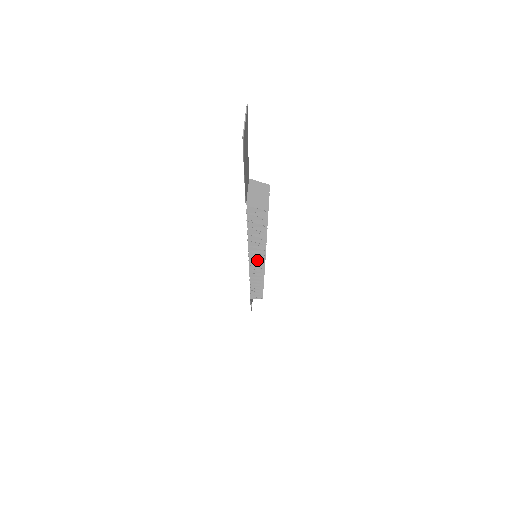
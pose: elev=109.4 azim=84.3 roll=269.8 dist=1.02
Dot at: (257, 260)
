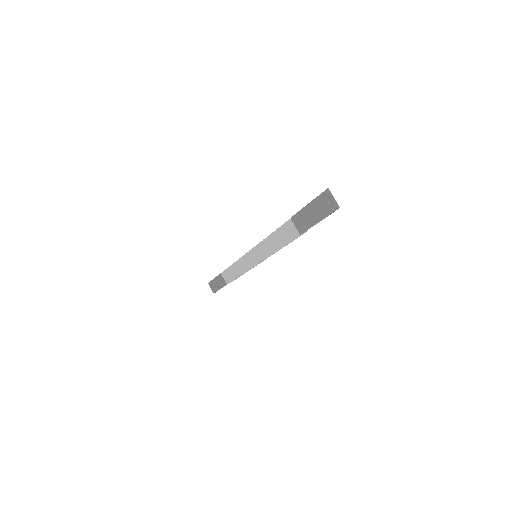
Dot at: occluded
